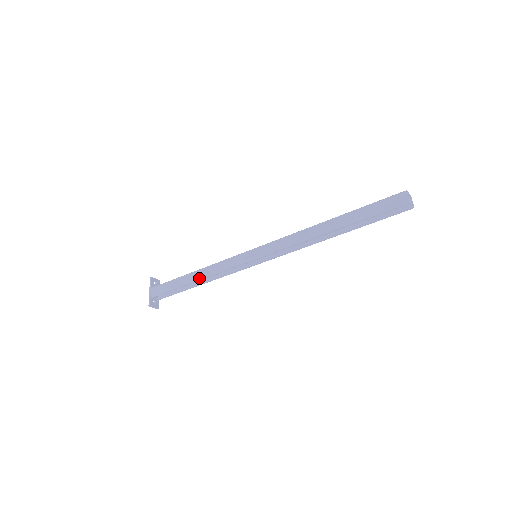
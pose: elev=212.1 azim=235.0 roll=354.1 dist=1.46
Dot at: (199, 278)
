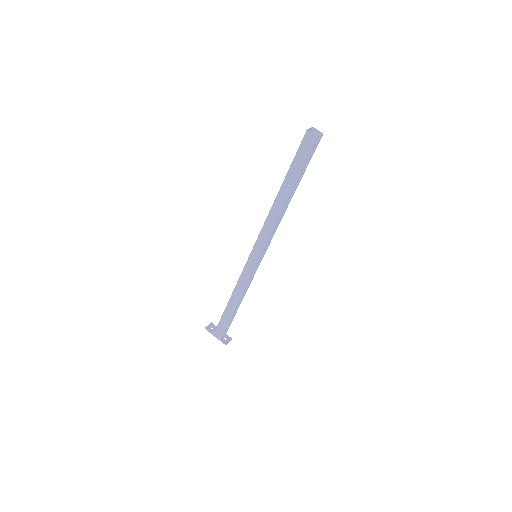
Dot at: (237, 302)
